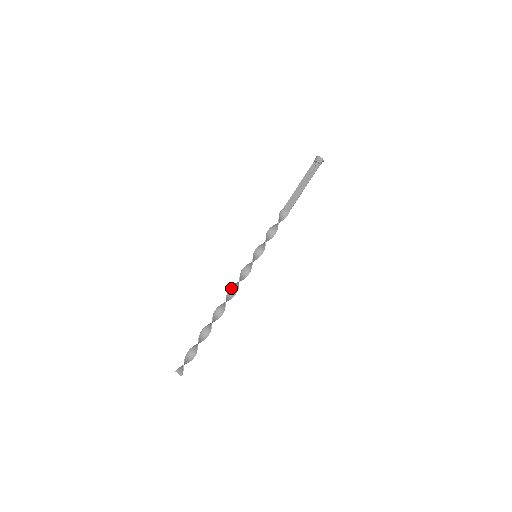
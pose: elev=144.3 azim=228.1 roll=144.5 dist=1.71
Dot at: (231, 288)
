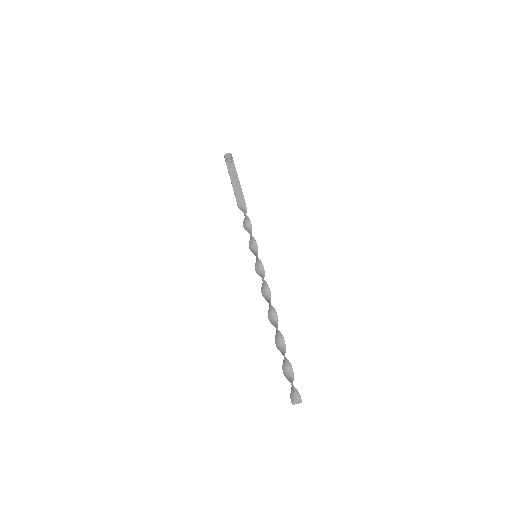
Dot at: (264, 295)
